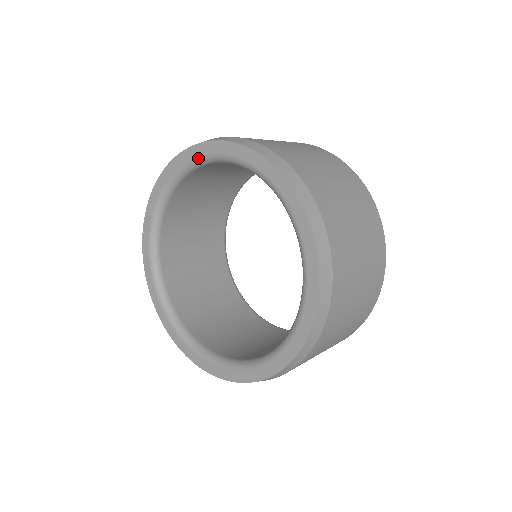
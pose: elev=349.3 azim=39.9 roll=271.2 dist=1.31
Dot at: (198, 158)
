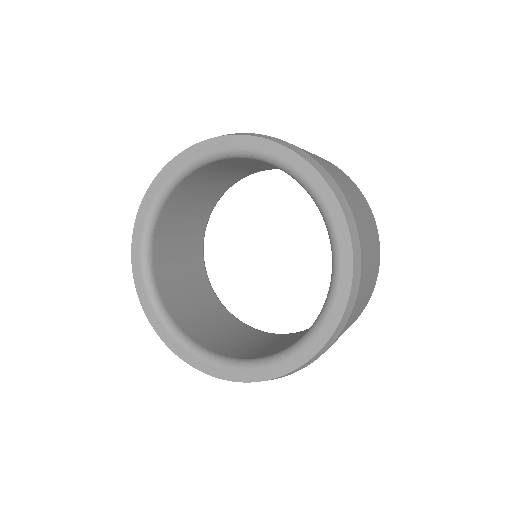
Dot at: (145, 224)
